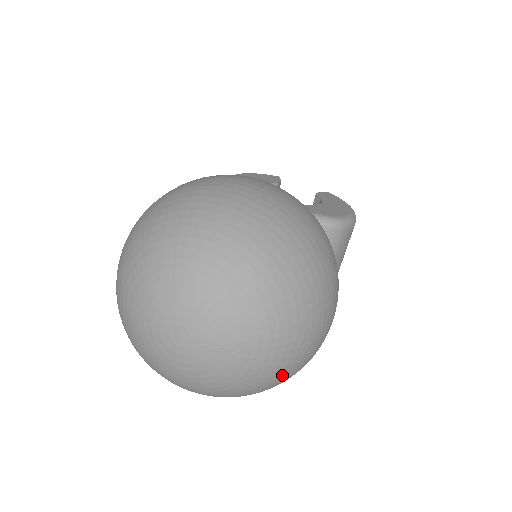
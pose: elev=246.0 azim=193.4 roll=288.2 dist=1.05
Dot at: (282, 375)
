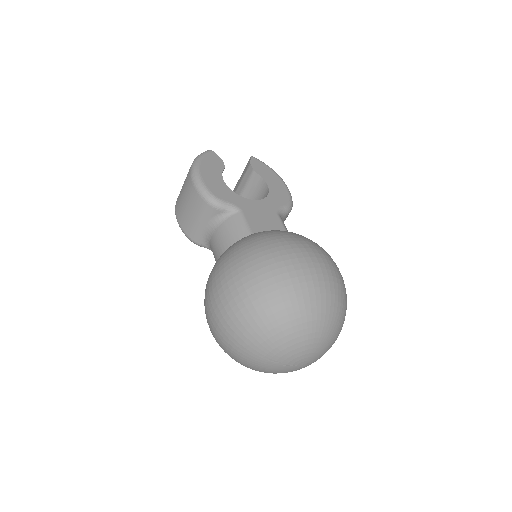
Dot at: occluded
